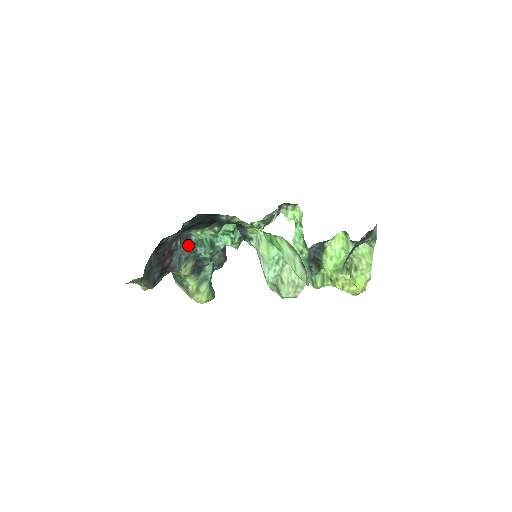
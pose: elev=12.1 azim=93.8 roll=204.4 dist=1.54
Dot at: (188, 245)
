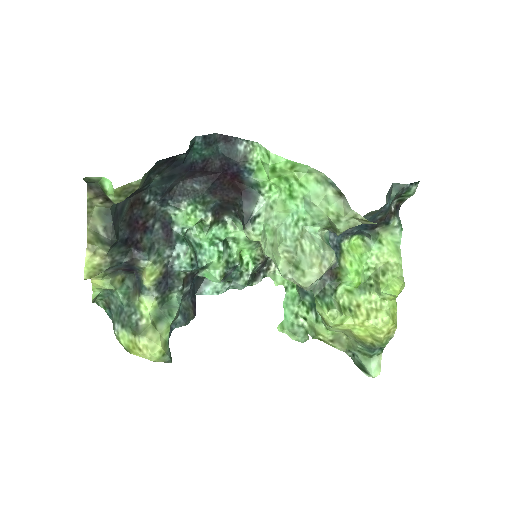
Dot at: (166, 235)
